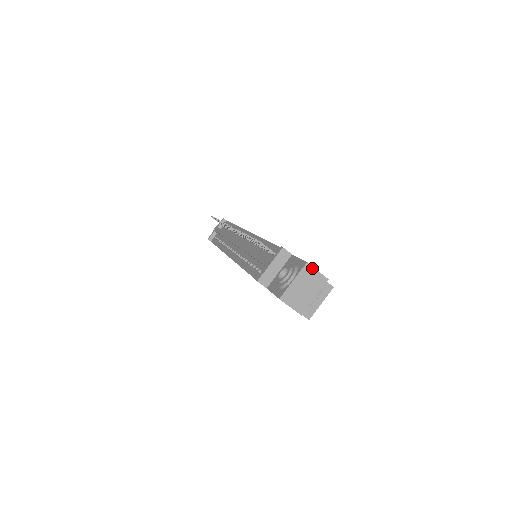
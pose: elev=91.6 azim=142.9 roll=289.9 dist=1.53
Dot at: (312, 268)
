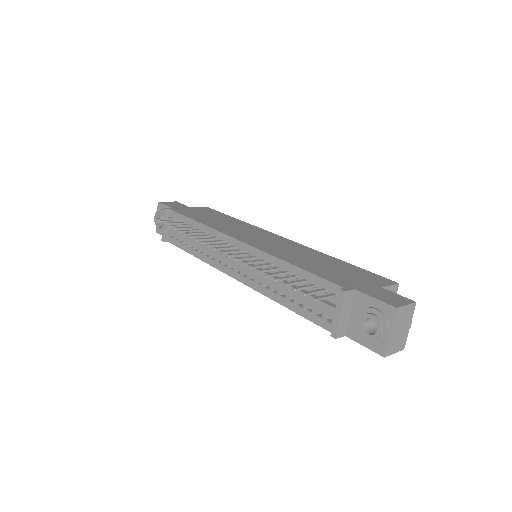
Dot at: (402, 308)
